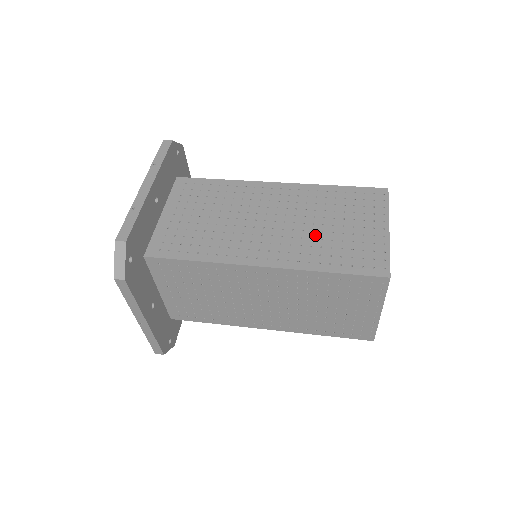
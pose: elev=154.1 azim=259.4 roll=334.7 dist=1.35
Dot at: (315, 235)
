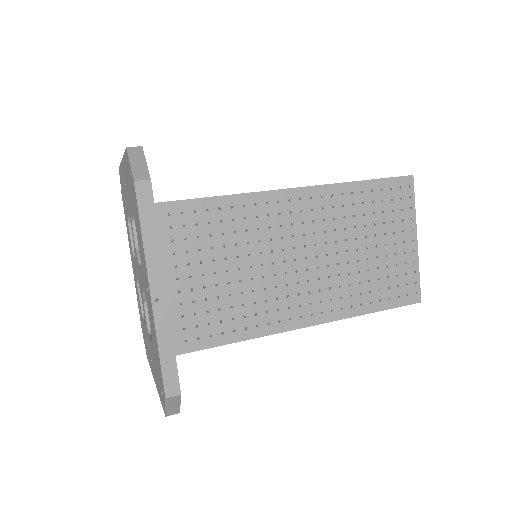
Dot at: occluded
